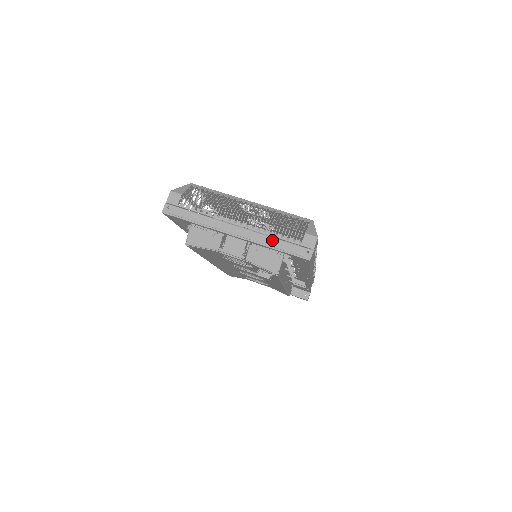
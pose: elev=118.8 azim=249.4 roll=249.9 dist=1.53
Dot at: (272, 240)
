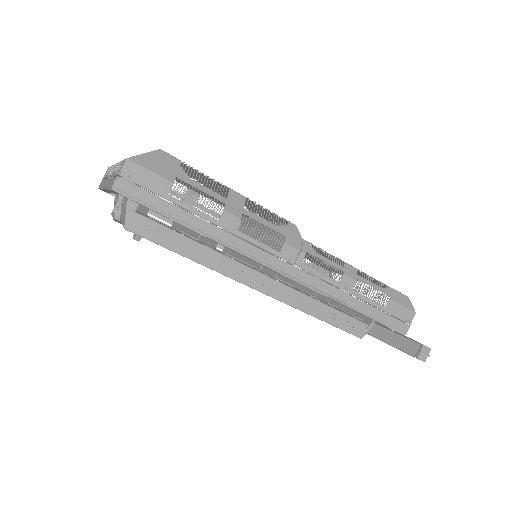
Dot at: (111, 180)
